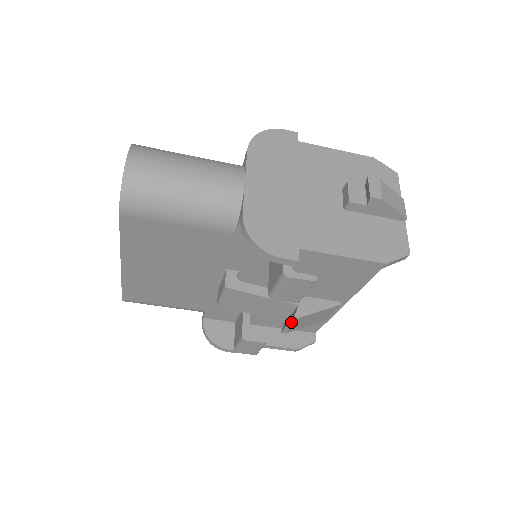
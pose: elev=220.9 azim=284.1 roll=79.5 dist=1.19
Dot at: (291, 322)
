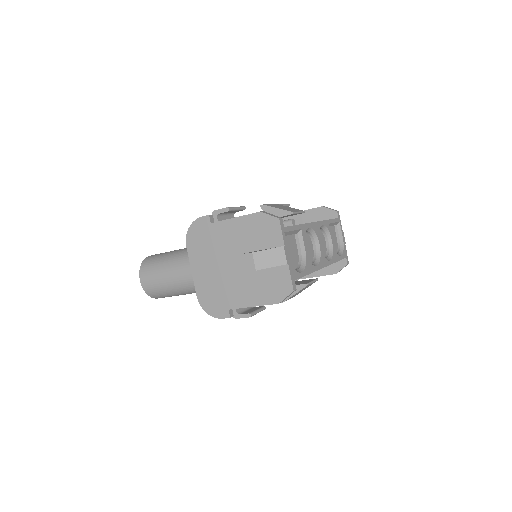
Dot at: occluded
